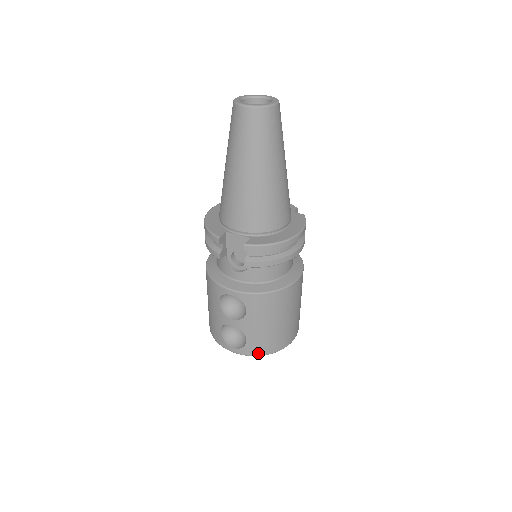
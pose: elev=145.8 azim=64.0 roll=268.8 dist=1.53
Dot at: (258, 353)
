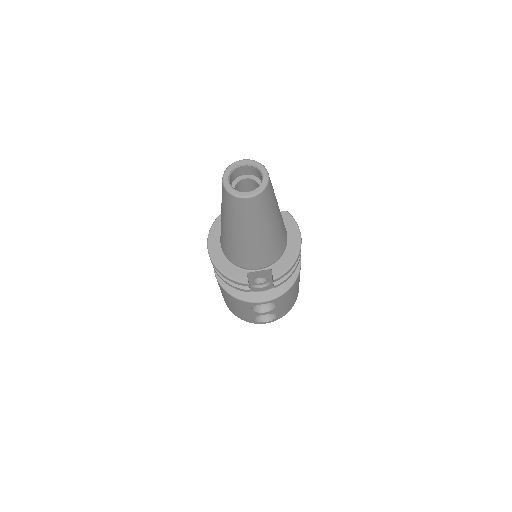
Dot at: (285, 314)
